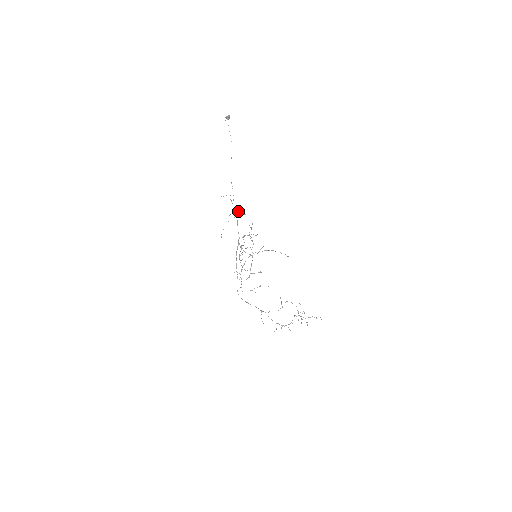
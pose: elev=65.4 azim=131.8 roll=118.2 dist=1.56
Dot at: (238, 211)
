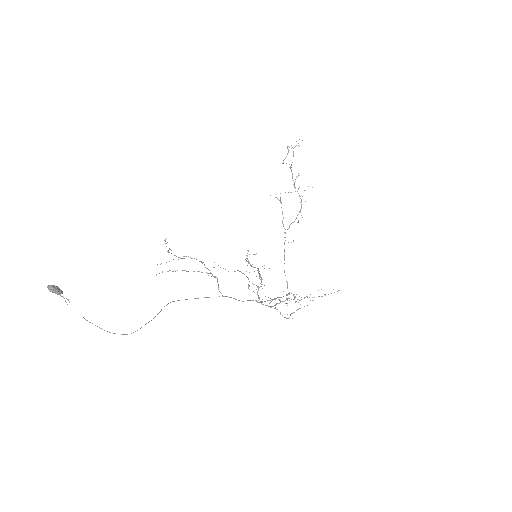
Dot at: occluded
